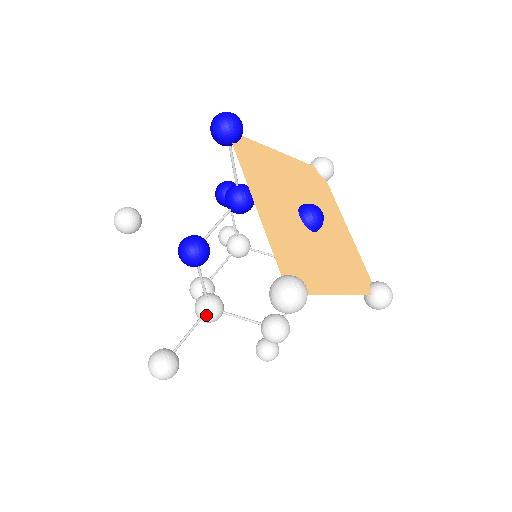
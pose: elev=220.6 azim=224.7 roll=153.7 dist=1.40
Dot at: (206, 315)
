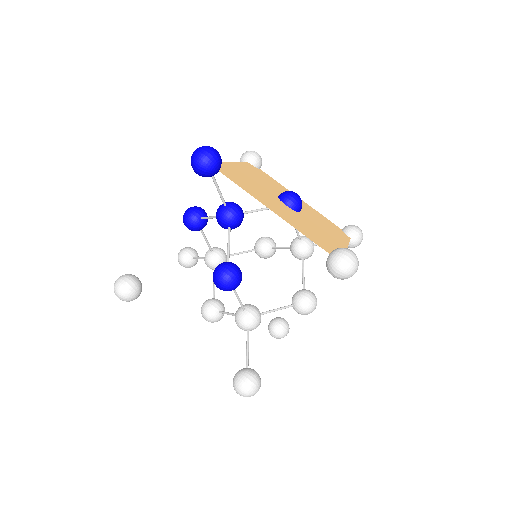
Dot at: (254, 324)
